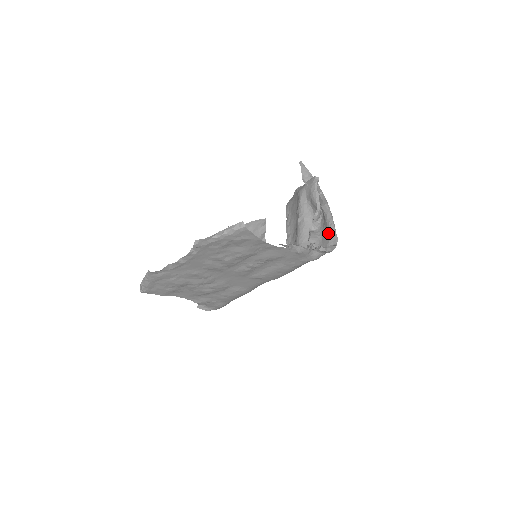
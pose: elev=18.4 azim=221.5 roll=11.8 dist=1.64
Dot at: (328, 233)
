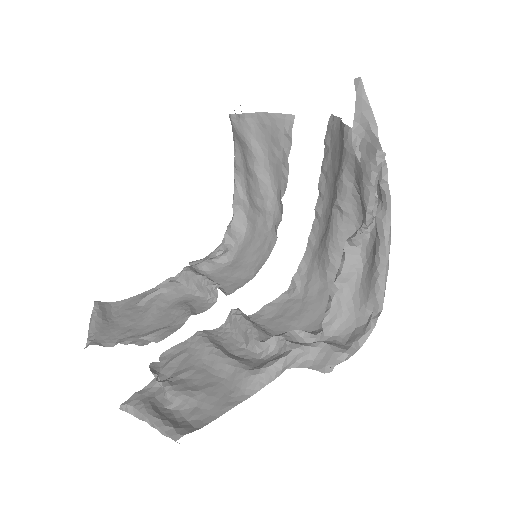
Dot at: (371, 283)
